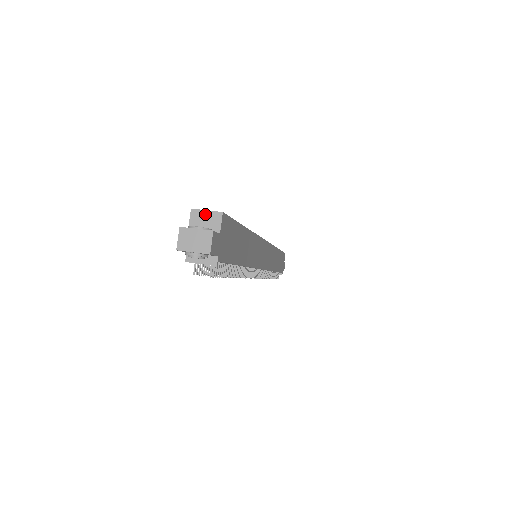
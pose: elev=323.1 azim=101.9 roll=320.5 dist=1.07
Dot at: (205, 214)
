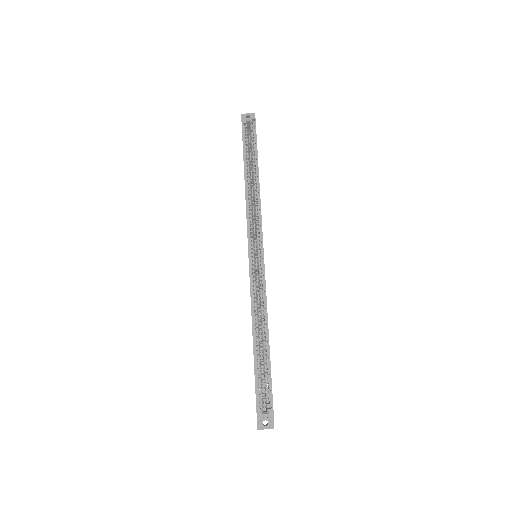
Dot at: occluded
